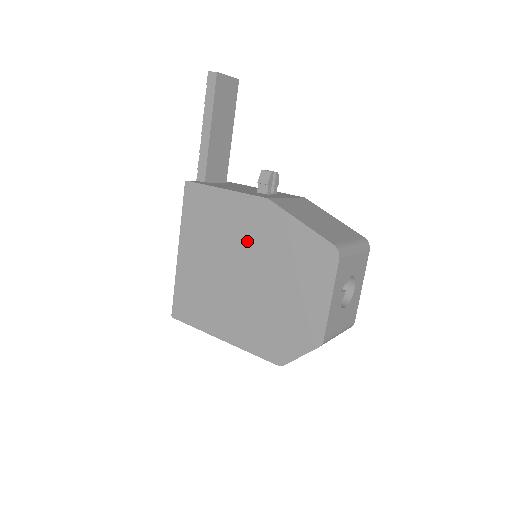
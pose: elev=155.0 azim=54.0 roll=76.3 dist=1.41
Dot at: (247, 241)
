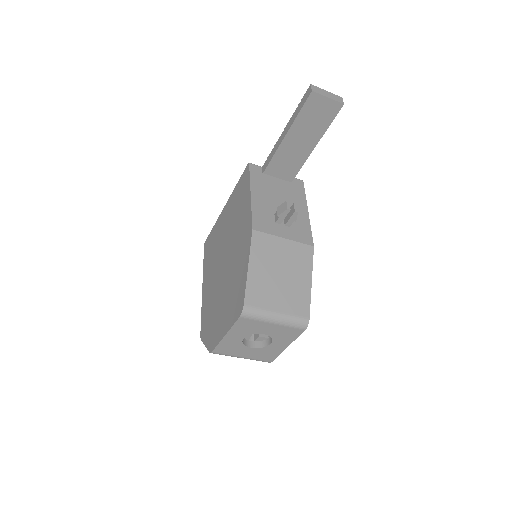
Dot at: (235, 244)
